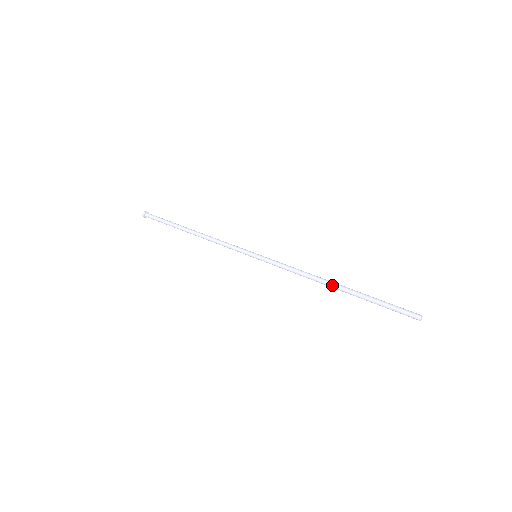
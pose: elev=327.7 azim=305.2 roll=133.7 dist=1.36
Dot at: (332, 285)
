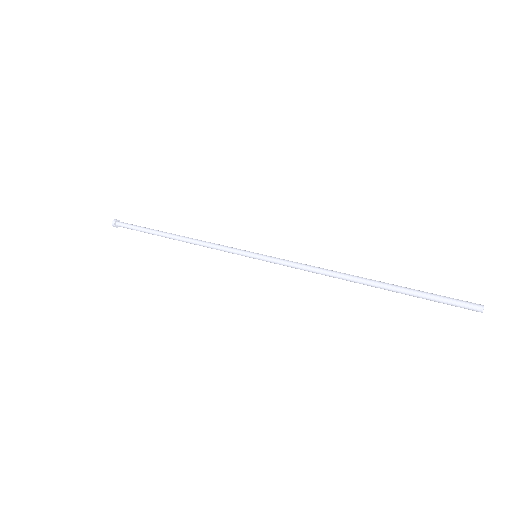
Dot at: (358, 279)
